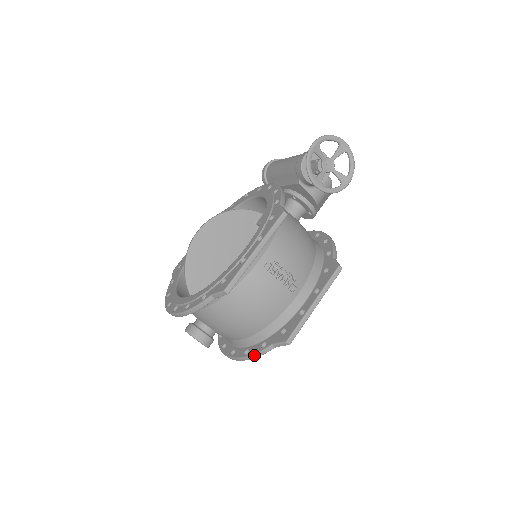
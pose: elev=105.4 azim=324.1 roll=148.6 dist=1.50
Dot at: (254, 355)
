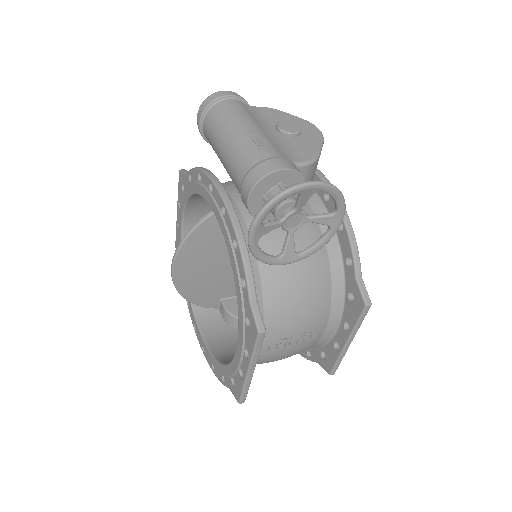
Dot at: occluded
